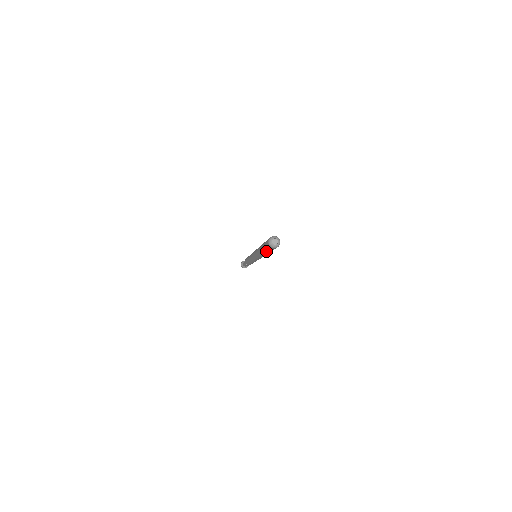
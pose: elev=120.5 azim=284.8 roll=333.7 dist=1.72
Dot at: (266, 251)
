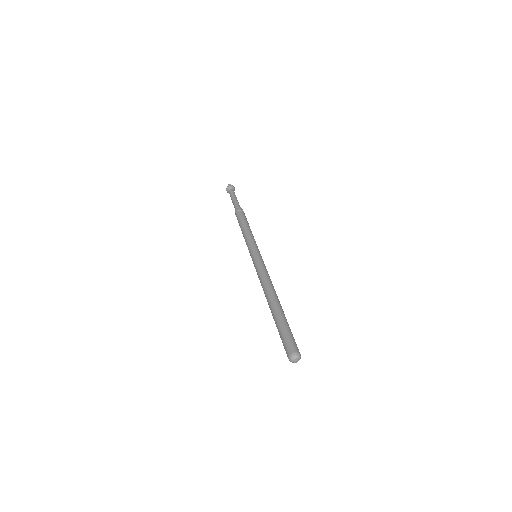
Dot at: occluded
